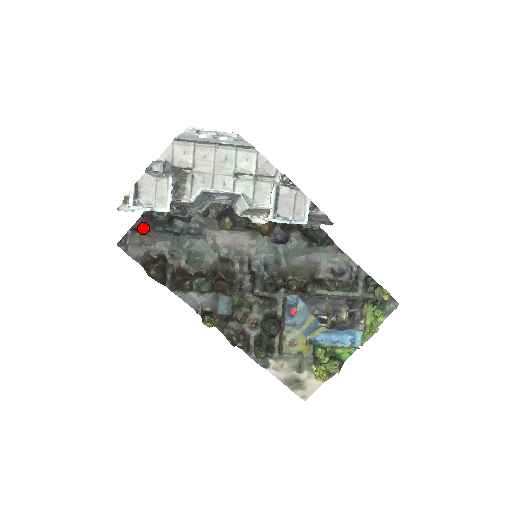
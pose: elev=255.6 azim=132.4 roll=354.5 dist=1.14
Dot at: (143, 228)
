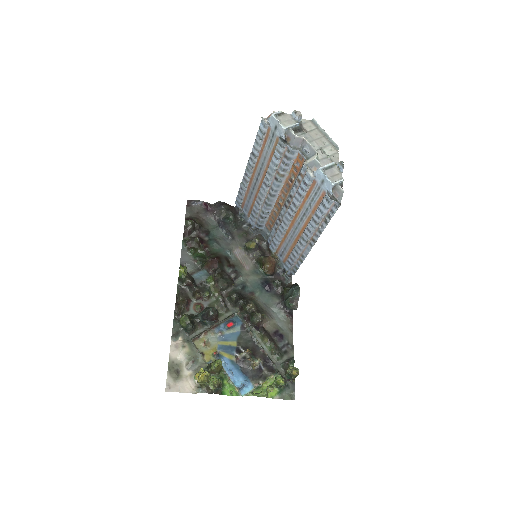
Dot at: (209, 208)
